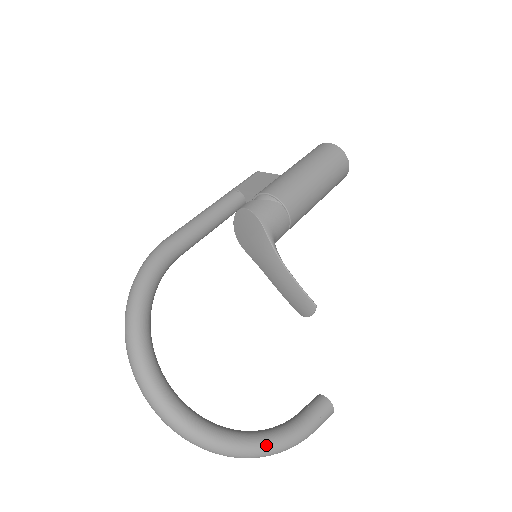
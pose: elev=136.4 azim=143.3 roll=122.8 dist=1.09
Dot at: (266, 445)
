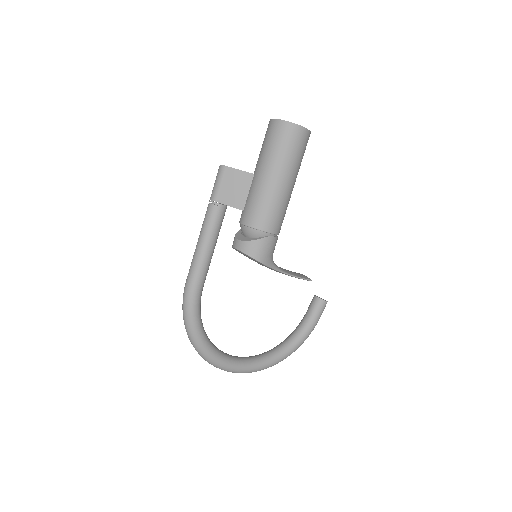
Dot at: (297, 348)
